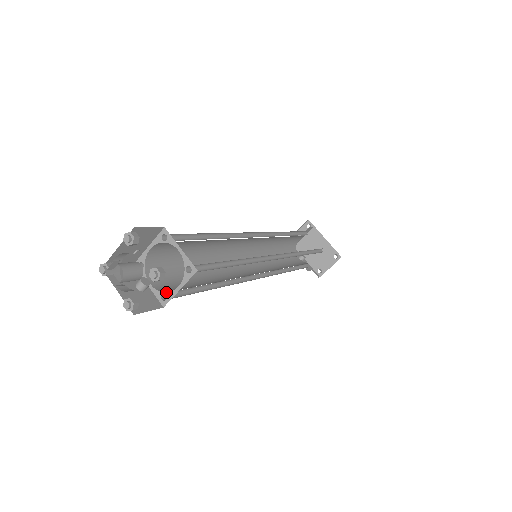
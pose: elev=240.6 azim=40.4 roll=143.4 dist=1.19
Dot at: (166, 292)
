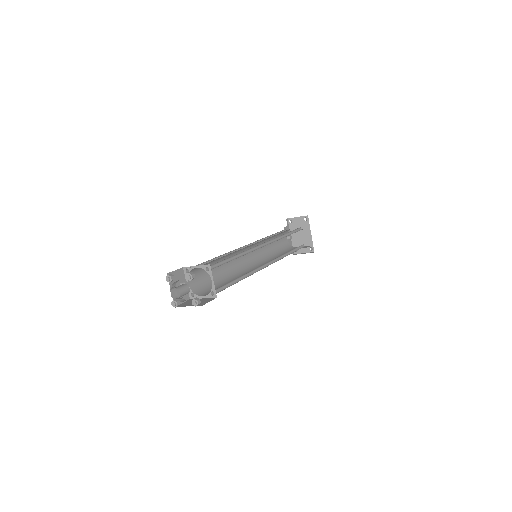
Dot at: (195, 294)
